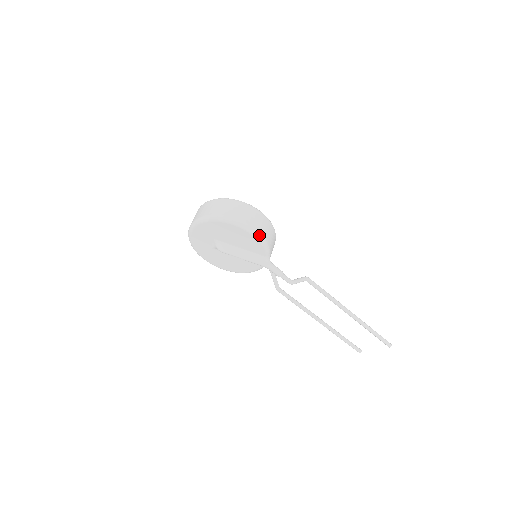
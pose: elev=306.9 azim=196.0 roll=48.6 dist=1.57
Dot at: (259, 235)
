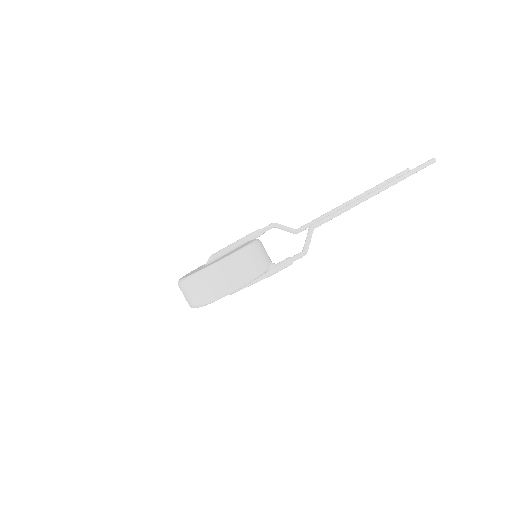
Dot at: (245, 283)
